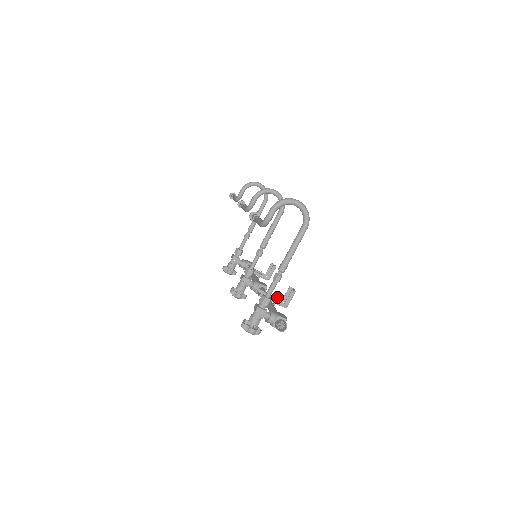
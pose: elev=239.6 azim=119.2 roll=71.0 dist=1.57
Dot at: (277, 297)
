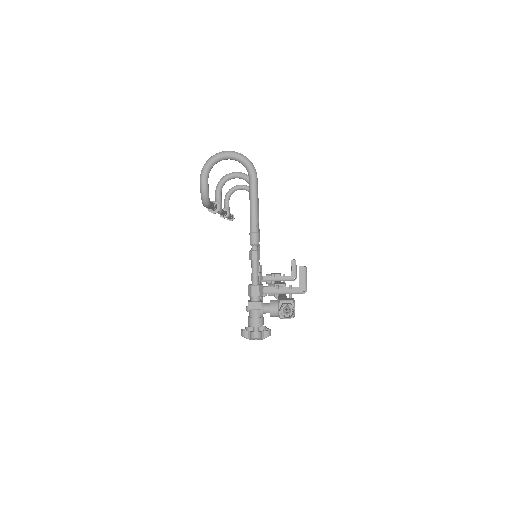
Dot at: (289, 286)
